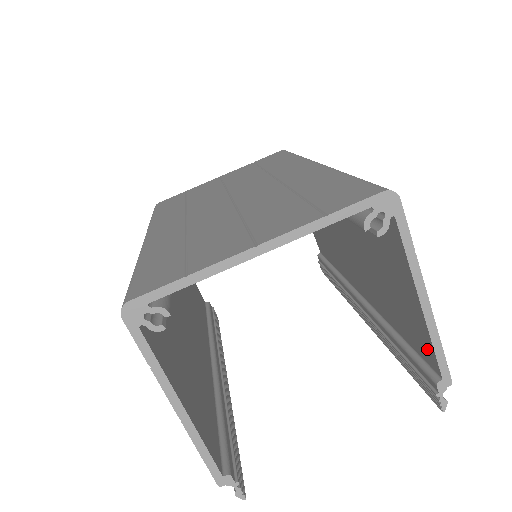
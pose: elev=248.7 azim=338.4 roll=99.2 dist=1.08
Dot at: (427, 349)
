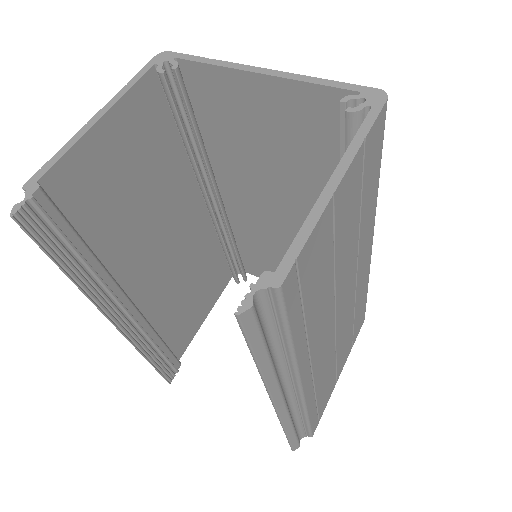
Dot at: occluded
